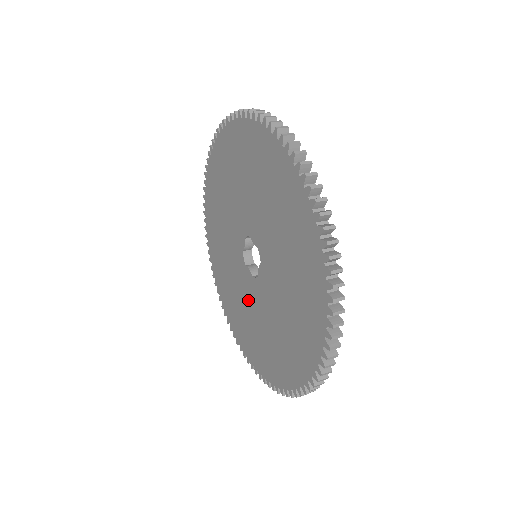
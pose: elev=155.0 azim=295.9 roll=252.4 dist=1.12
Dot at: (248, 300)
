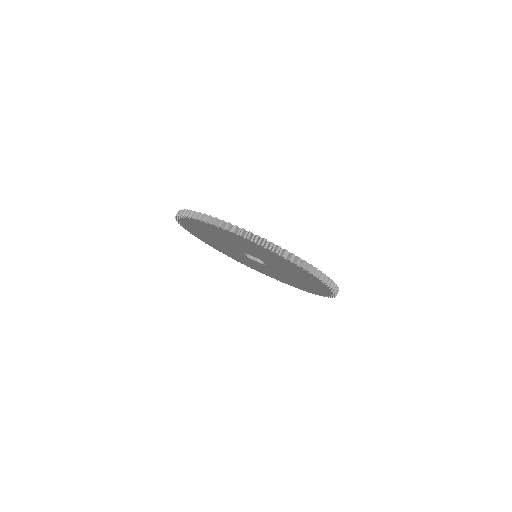
Dot at: (227, 248)
